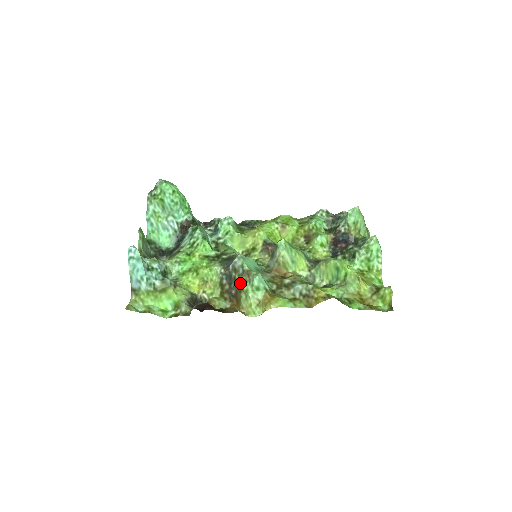
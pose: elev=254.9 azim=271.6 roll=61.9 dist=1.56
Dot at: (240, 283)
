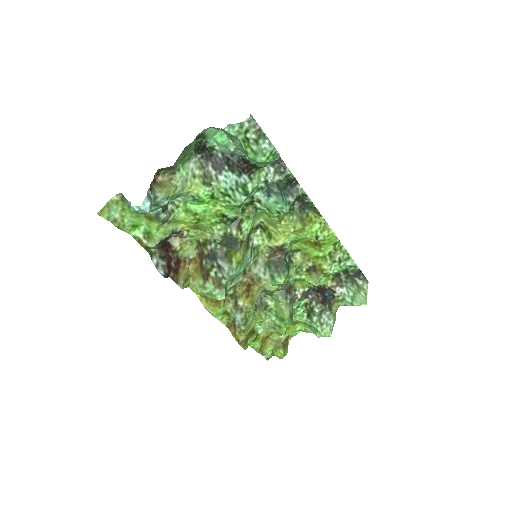
Dot at: (209, 278)
